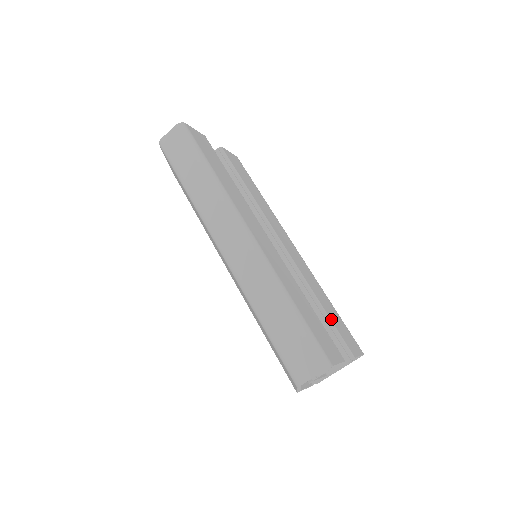
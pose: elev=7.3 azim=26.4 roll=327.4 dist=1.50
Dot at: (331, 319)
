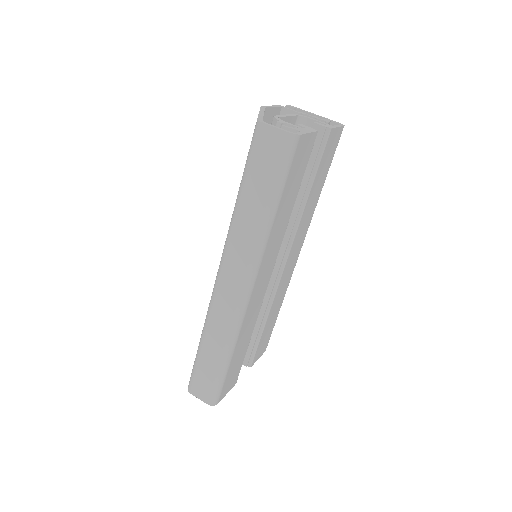
Dot at: (261, 338)
